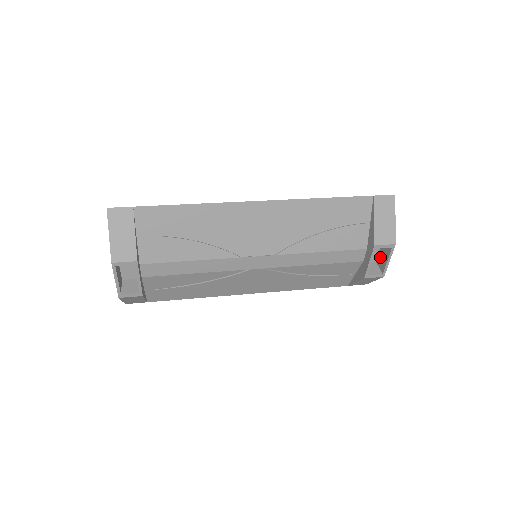
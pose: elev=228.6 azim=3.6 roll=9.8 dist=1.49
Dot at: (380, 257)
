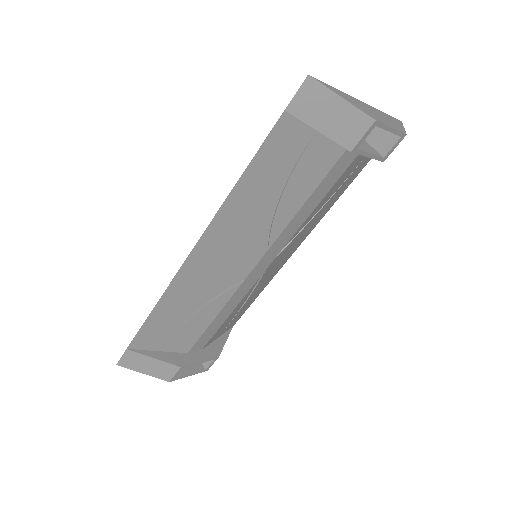
Dot at: occluded
